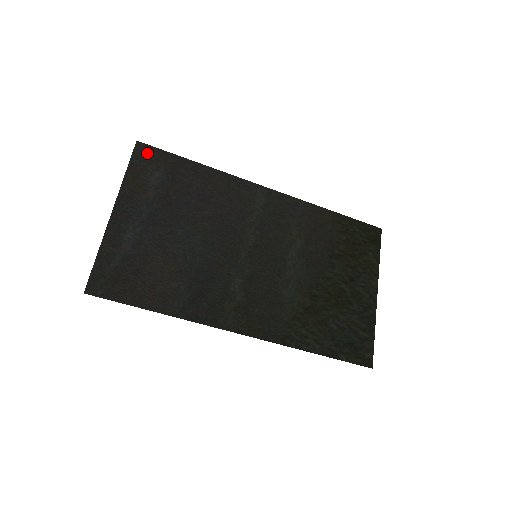
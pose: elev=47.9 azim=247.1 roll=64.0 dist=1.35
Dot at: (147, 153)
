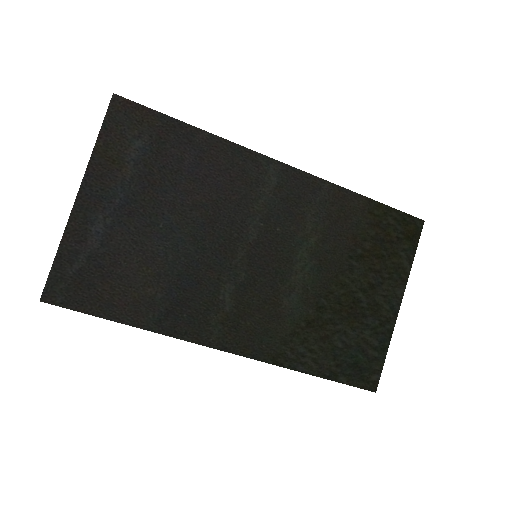
Dot at: (126, 112)
